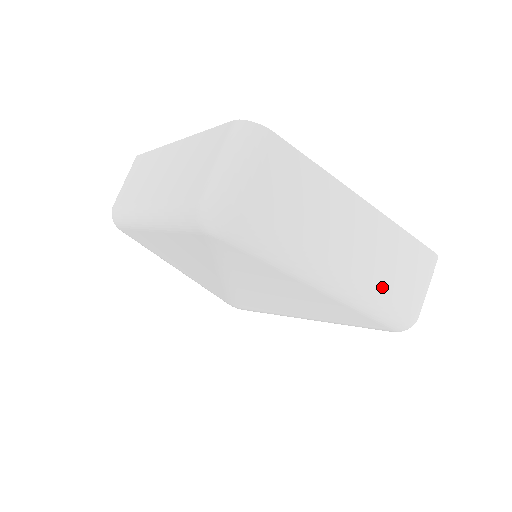
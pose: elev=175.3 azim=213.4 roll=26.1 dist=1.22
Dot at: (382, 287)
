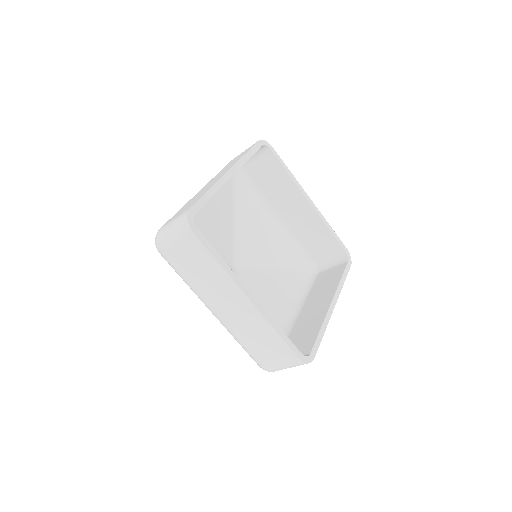
Dot at: (243, 339)
